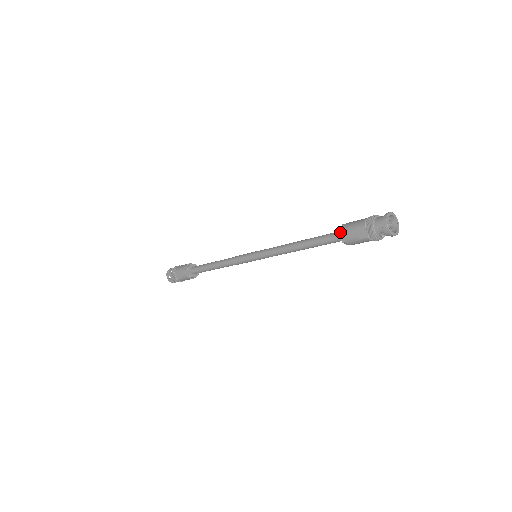
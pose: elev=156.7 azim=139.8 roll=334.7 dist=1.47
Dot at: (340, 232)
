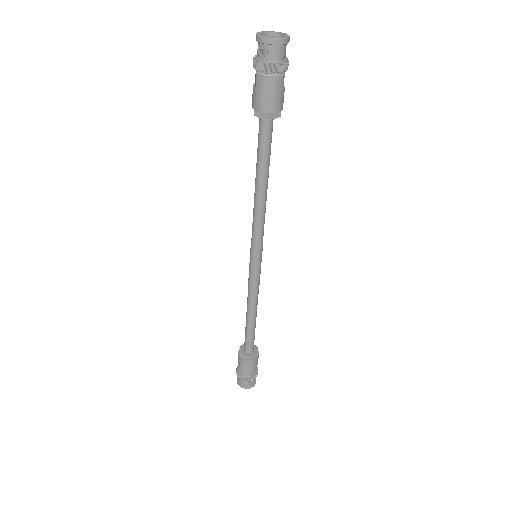
Dot at: occluded
